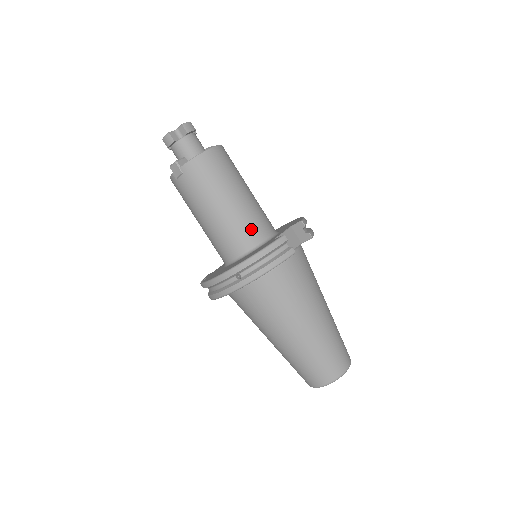
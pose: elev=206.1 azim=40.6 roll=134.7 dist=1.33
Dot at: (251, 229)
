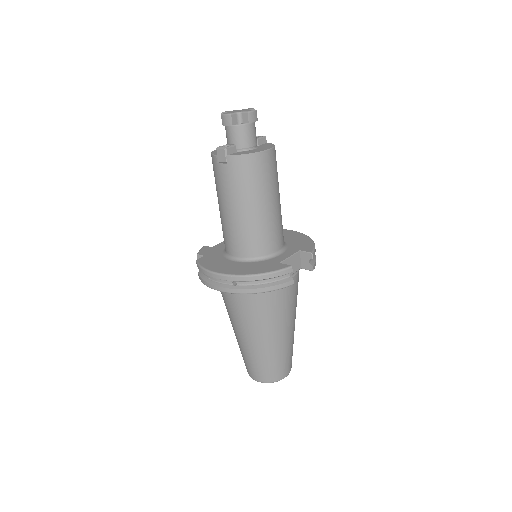
Dot at: (265, 241)
